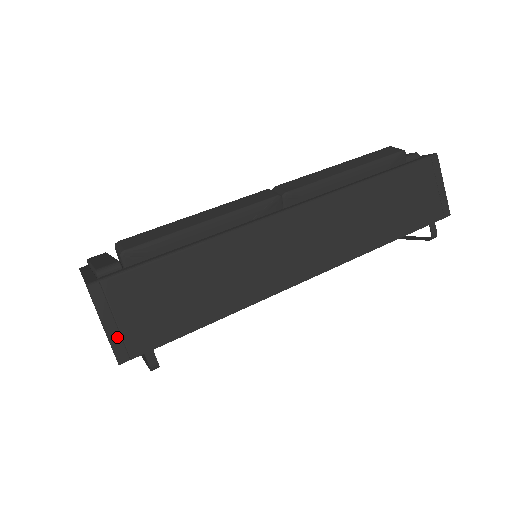
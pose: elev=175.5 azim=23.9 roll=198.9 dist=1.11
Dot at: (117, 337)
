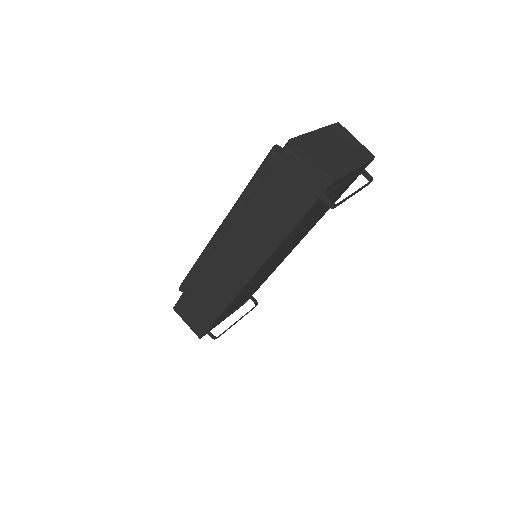
Dot at: (193, 327)
